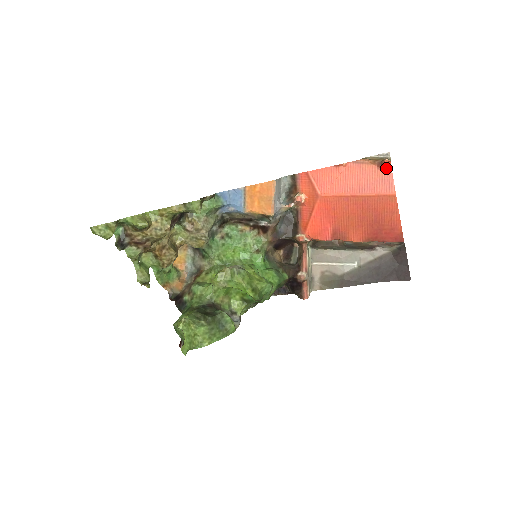
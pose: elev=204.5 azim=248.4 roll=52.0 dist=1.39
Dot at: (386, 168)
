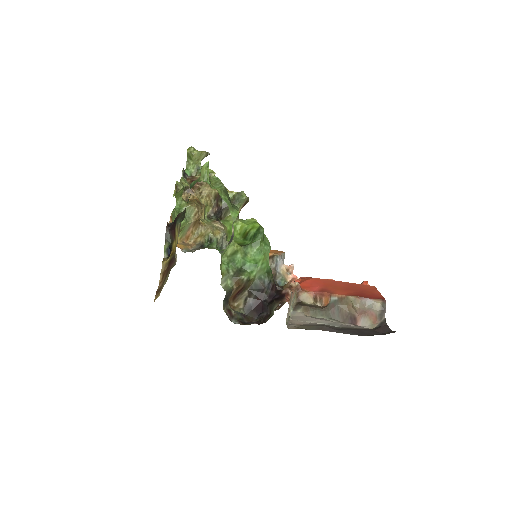
Dot at: occluded
